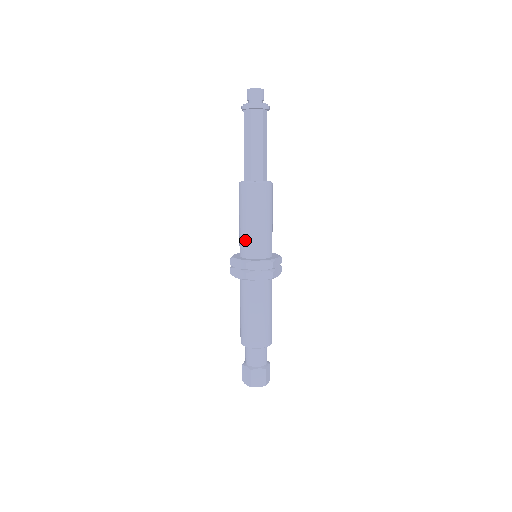
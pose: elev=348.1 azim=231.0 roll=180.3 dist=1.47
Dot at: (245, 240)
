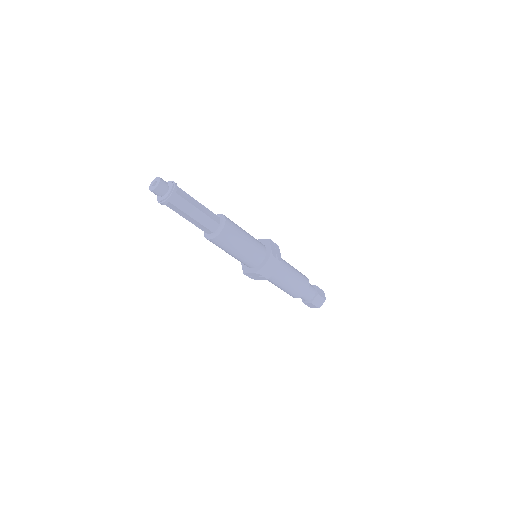
Dot at: (244, 261)
